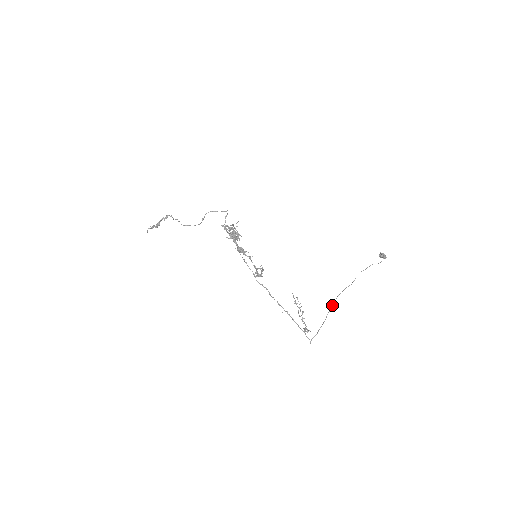
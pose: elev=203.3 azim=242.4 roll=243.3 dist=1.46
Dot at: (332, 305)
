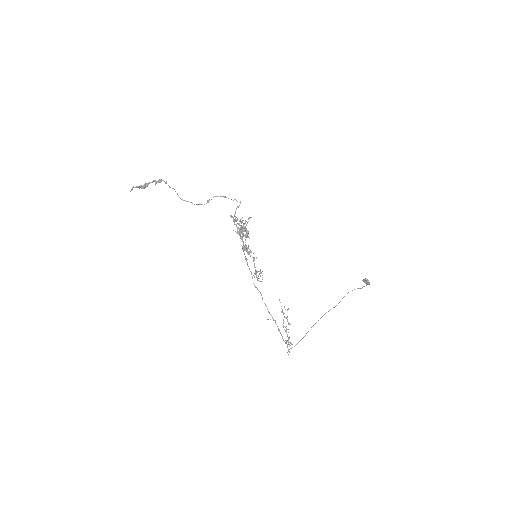
Dot at: (316, 322)
